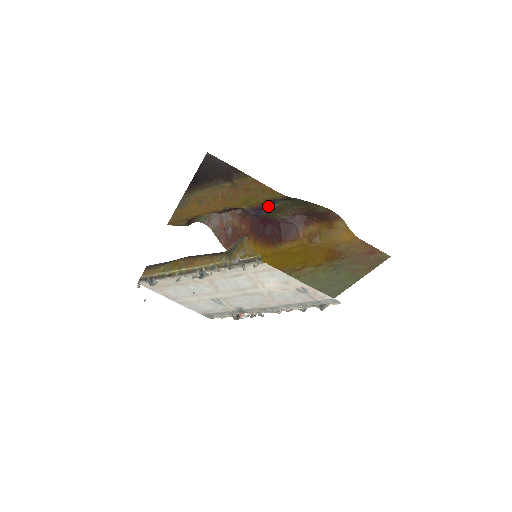
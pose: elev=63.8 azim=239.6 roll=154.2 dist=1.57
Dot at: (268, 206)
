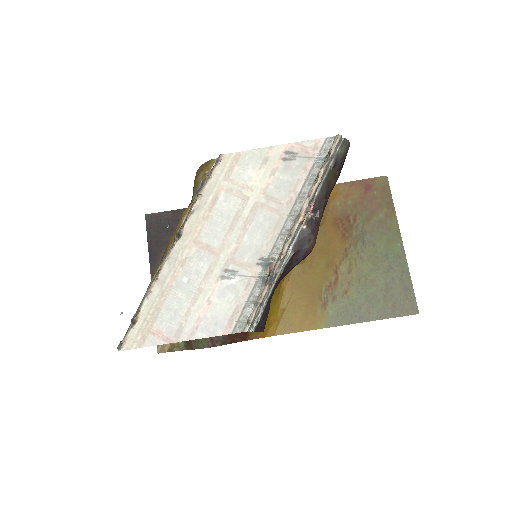
Dot at: occluded
